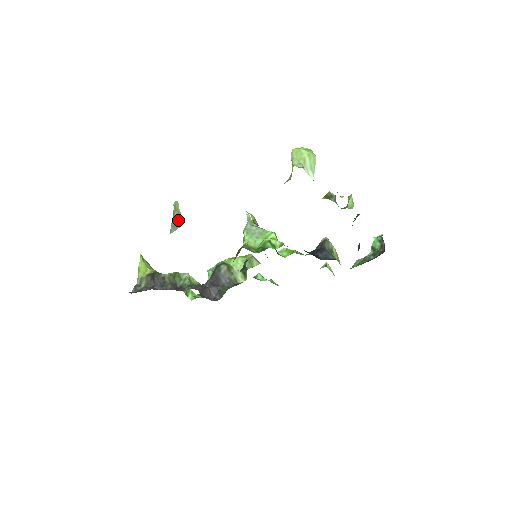
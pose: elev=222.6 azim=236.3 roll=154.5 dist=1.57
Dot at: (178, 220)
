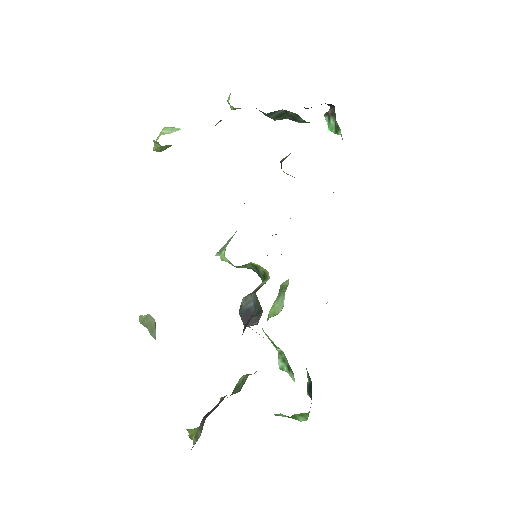
Dot at: (150, 321)
